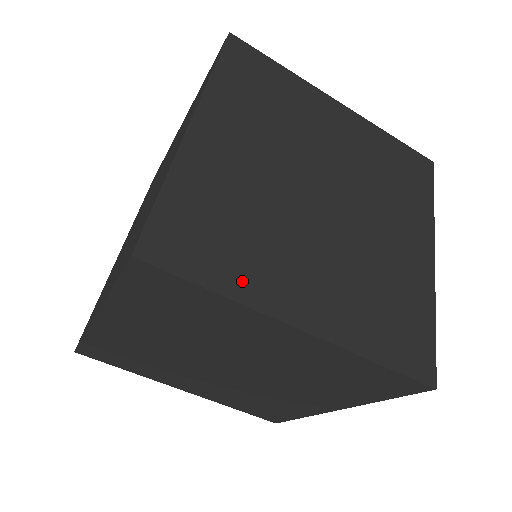
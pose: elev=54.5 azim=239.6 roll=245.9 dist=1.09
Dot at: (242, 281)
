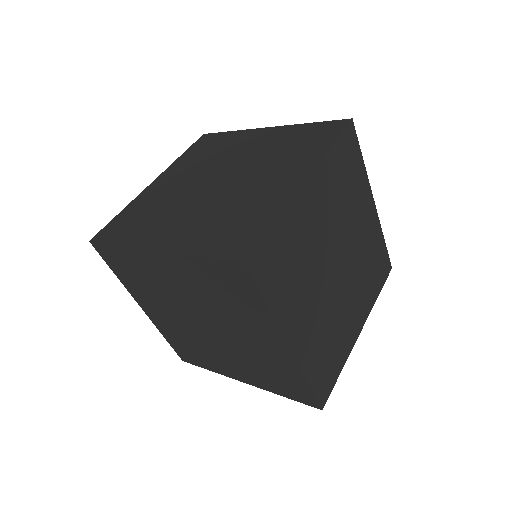
Dot at: (280, 303)
